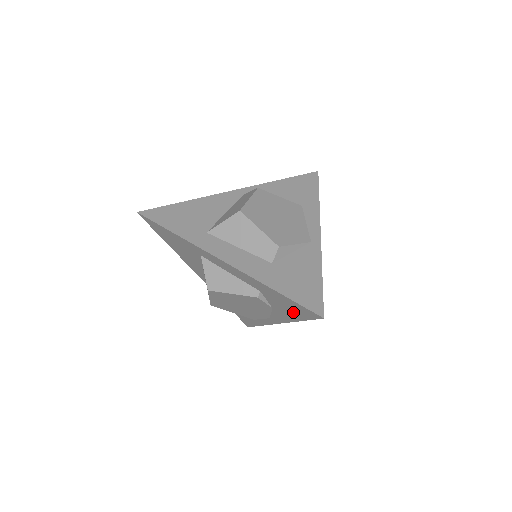
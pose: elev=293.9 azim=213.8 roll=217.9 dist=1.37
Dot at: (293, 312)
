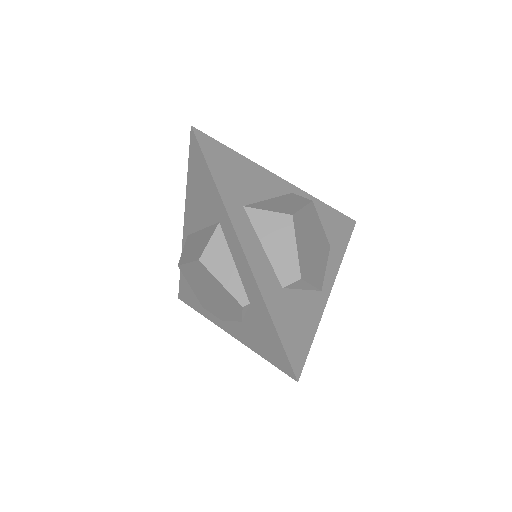
Dot at: (264, 346)
